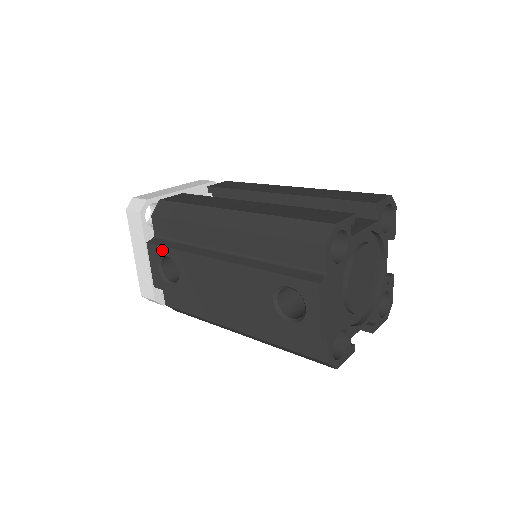
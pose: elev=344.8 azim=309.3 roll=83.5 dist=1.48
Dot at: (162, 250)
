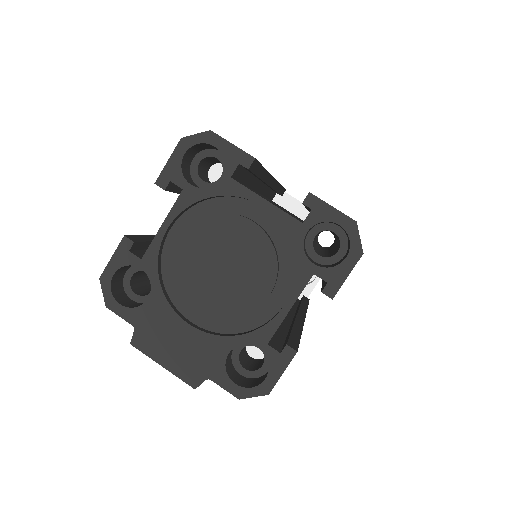
Dot at: occluded
